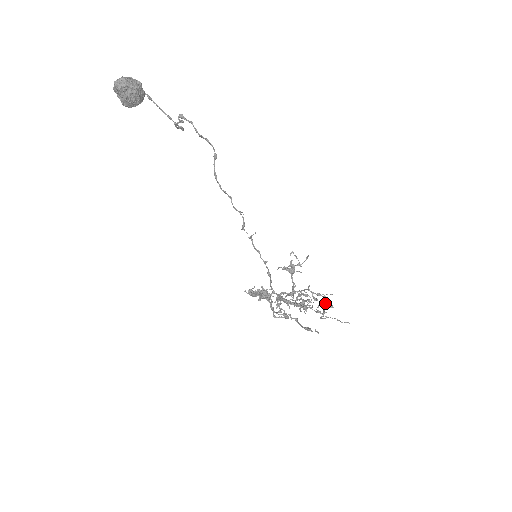
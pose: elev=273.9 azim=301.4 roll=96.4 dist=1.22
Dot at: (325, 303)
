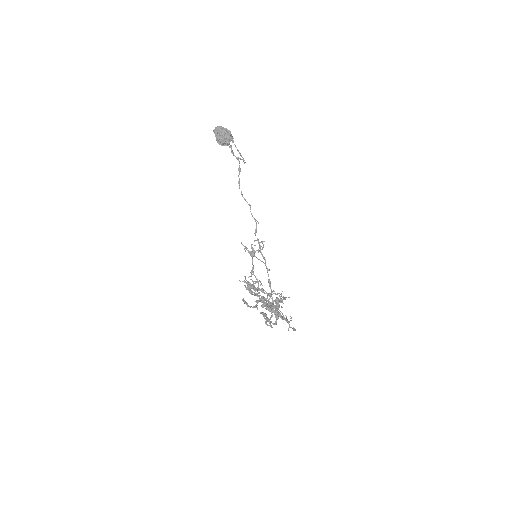
Dot at: occluded
